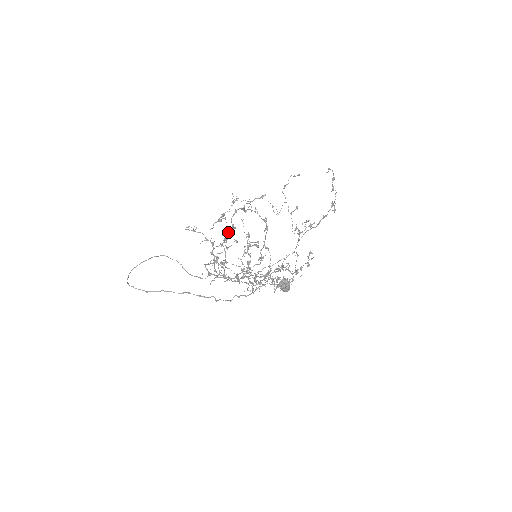
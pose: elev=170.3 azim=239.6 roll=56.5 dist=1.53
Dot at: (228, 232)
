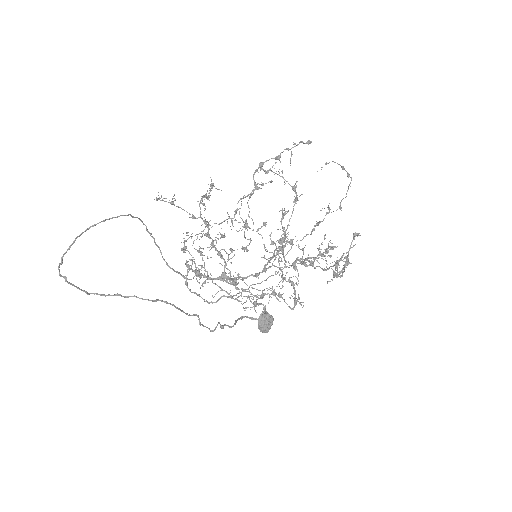
Dot at: (245, 196)
